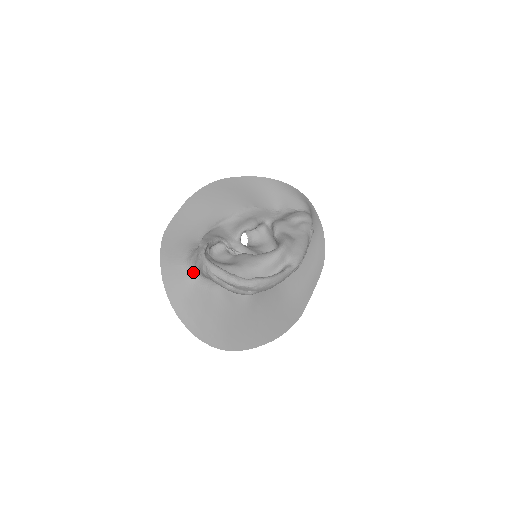
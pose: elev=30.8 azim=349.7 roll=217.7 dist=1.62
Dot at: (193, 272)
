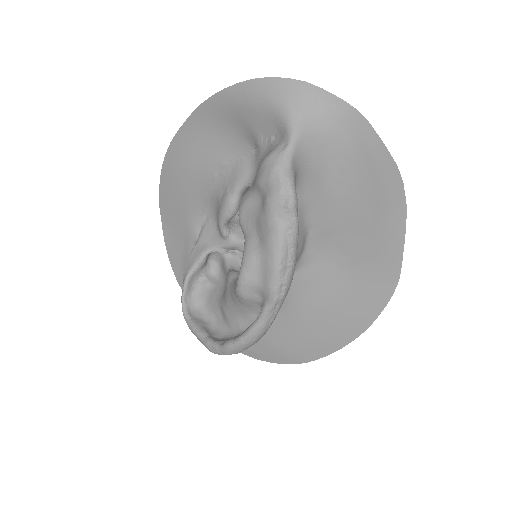
Dot at: occluded
